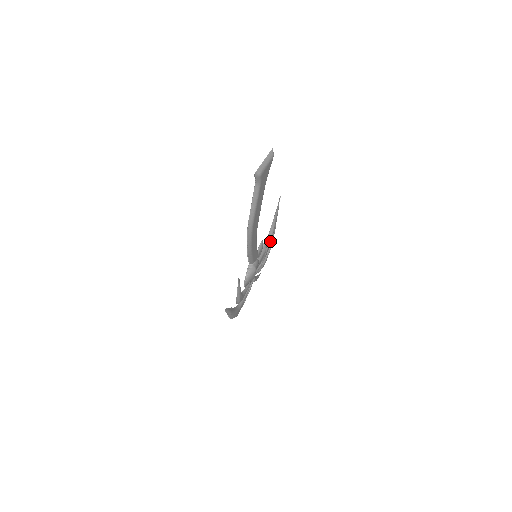
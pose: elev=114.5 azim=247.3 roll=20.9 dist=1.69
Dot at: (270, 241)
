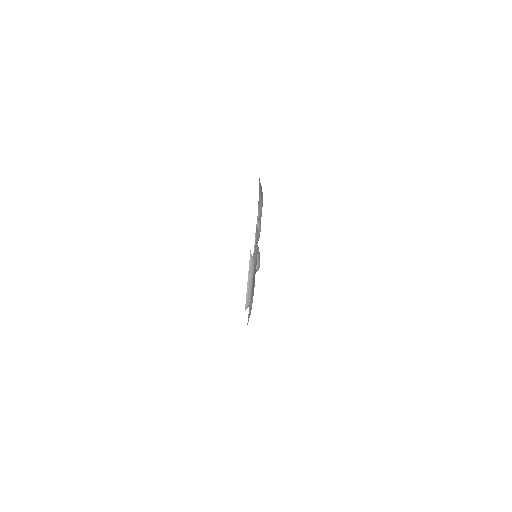
Dot at: (261, 209)
